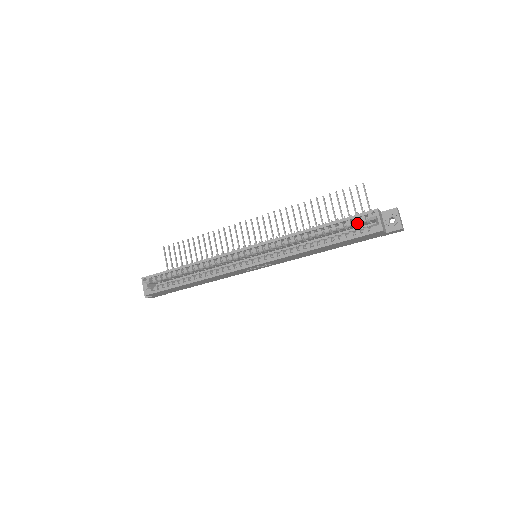
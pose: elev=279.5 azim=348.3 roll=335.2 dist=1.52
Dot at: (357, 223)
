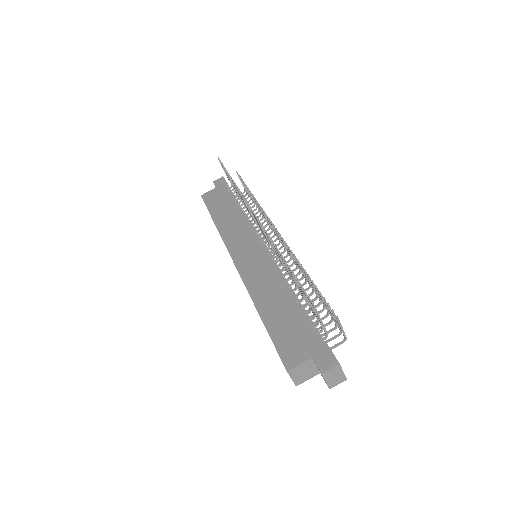
Dot at: occluded
